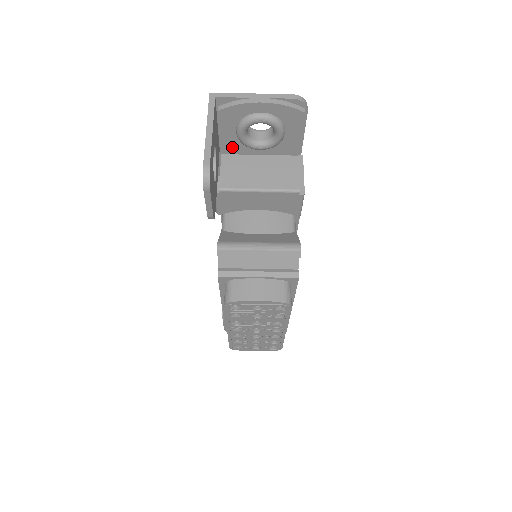
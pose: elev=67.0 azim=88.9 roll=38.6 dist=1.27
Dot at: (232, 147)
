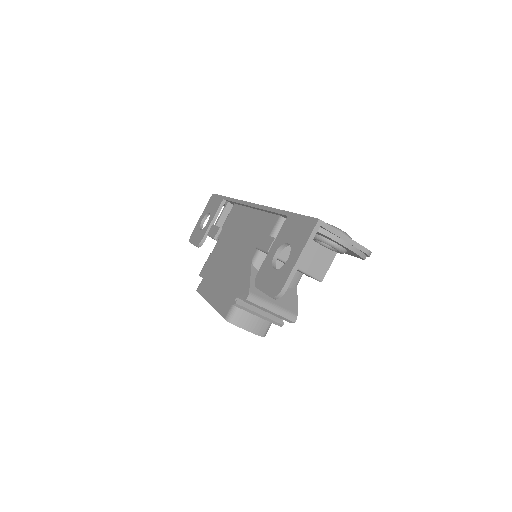
Dot at: occluded
